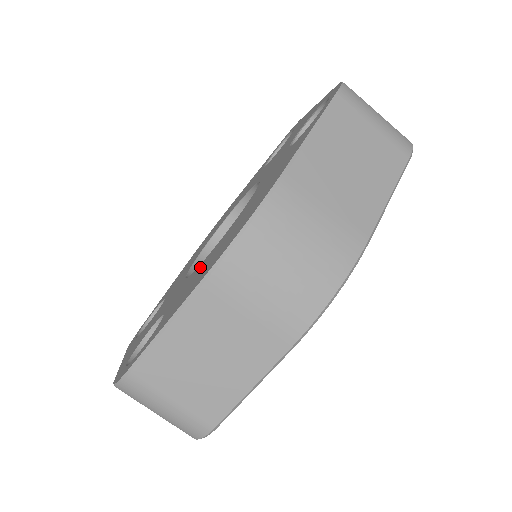
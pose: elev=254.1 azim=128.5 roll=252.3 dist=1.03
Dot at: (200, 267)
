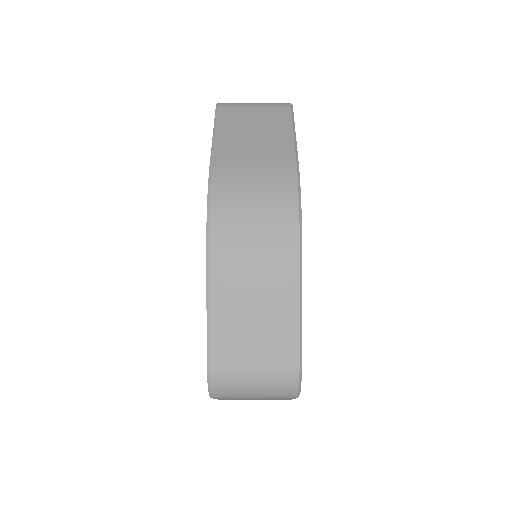
Dot at: occluded
